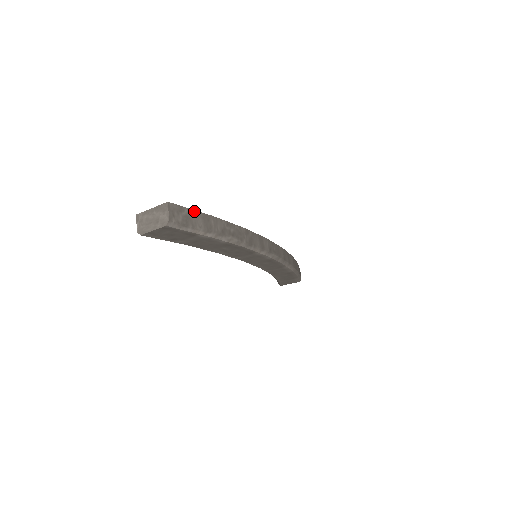
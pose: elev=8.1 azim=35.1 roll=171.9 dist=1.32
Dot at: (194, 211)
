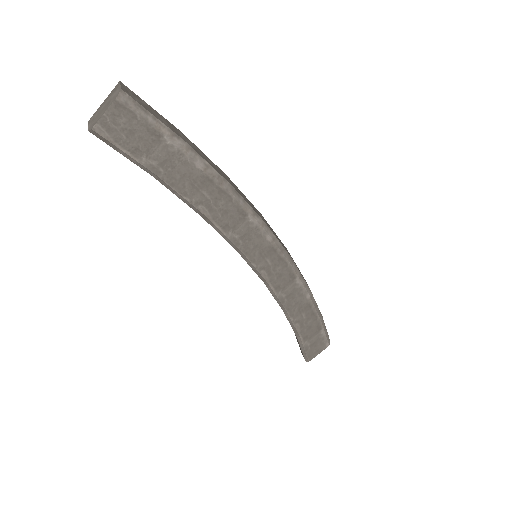
Dot at: (155, 111)
